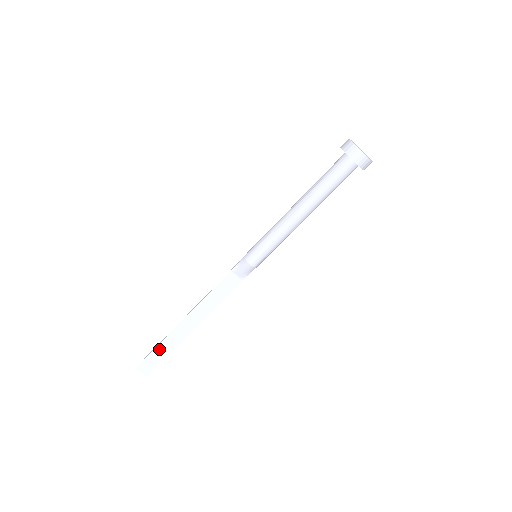
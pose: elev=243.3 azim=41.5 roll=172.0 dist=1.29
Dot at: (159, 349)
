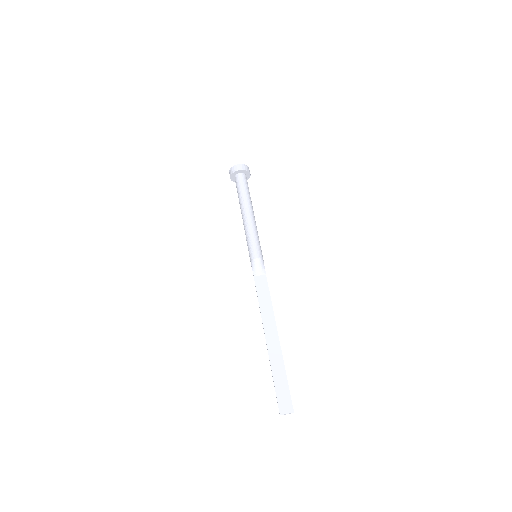
Dot at: (276, 377)
